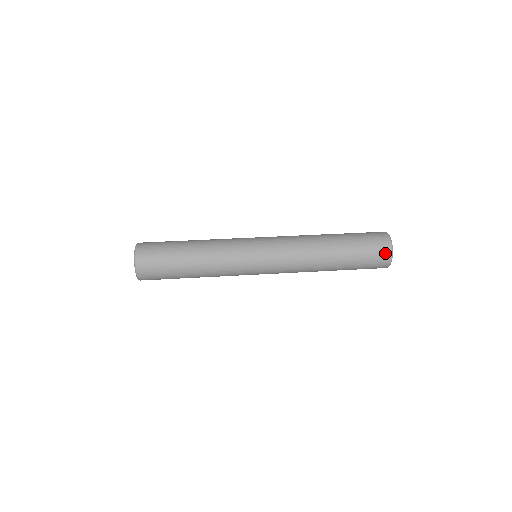
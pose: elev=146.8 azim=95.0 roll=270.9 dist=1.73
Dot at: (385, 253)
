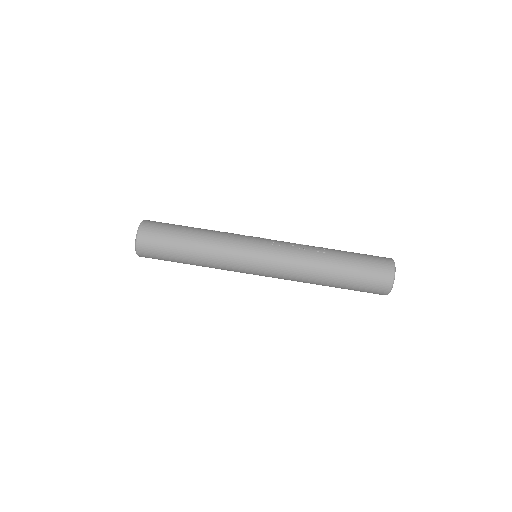
Dot at: (381, 293)
